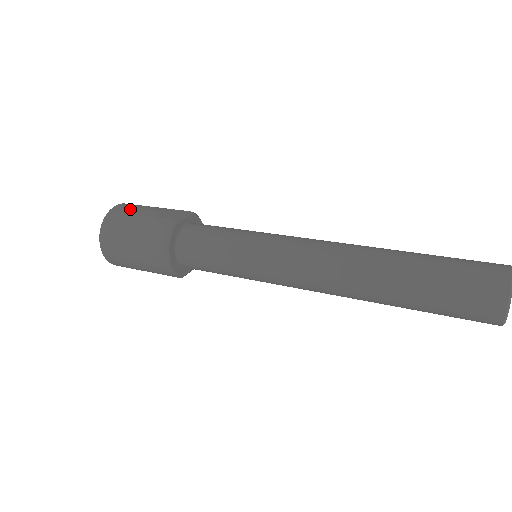
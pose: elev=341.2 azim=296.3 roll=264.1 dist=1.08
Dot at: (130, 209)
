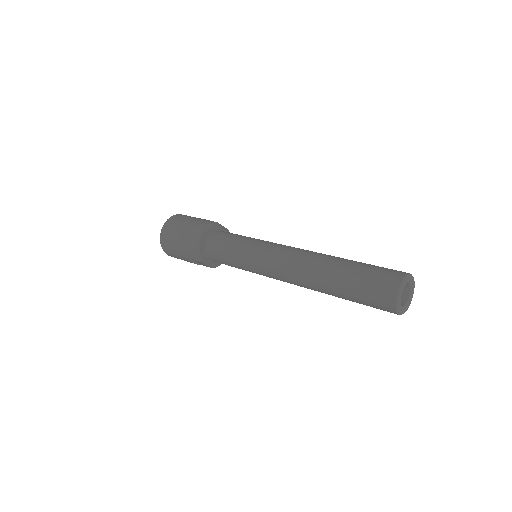
Dot at: occluded
